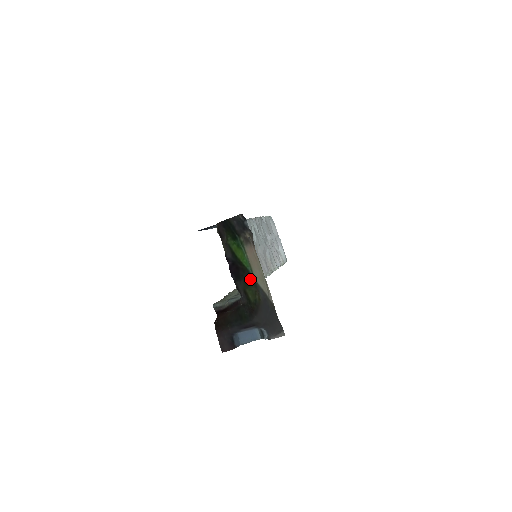
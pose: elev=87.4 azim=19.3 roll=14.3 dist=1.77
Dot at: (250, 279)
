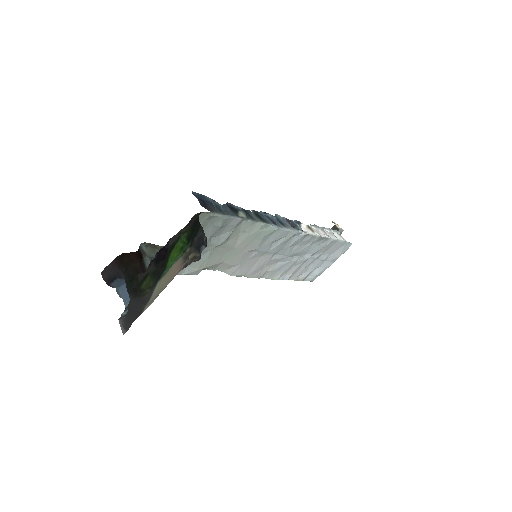
Dot at: (158, 276)
